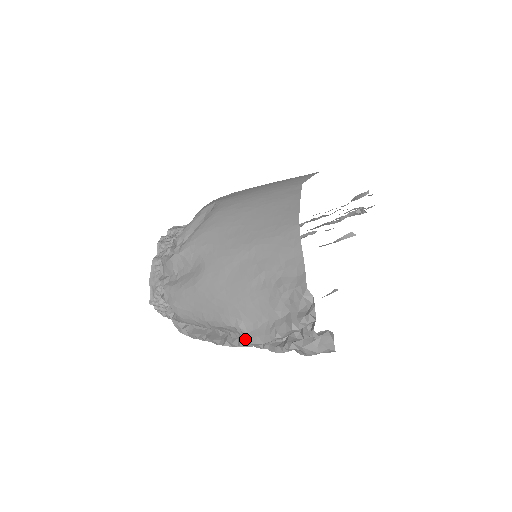
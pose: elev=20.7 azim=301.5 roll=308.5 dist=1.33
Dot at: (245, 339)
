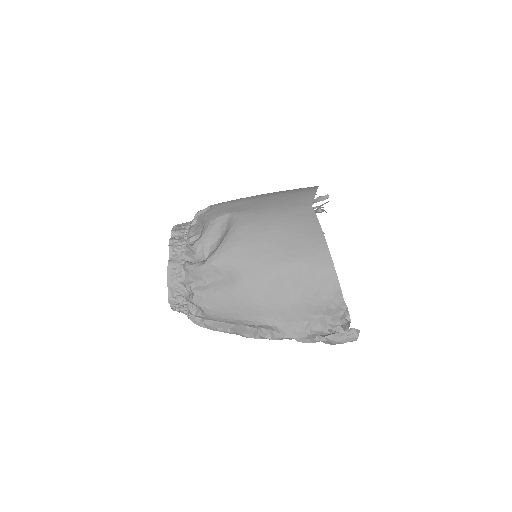
Dot at: (280, 334)
